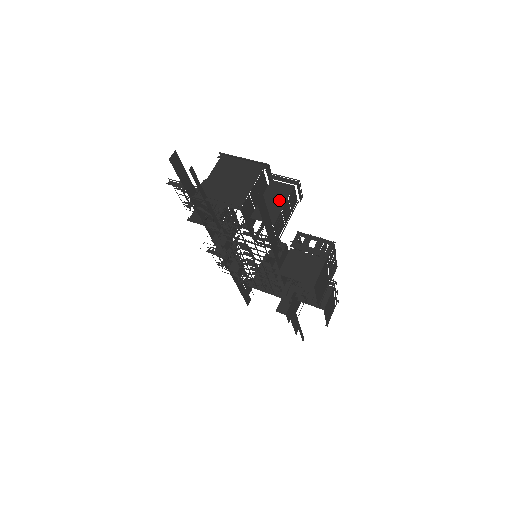
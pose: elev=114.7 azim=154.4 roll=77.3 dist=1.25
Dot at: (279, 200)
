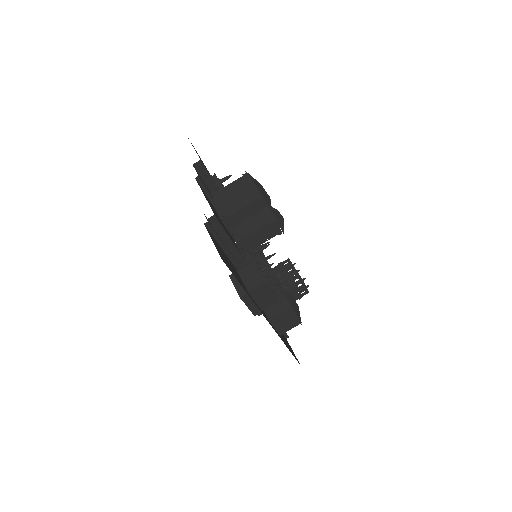
Dot at: (255, 226)
